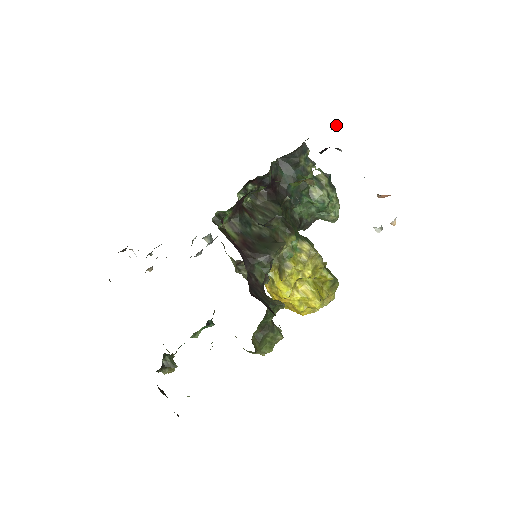
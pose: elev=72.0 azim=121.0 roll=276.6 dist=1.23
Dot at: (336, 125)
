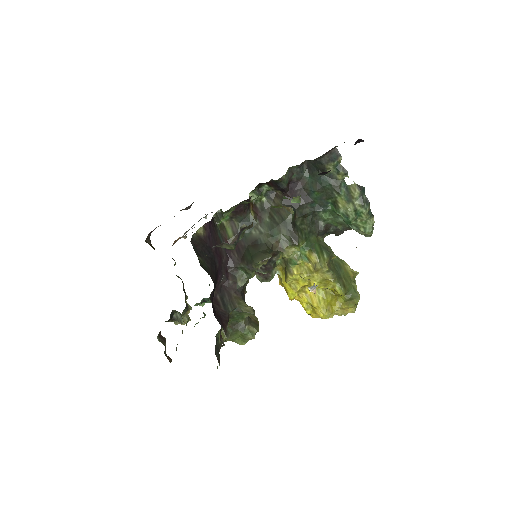
Dot at: (358, 141)
